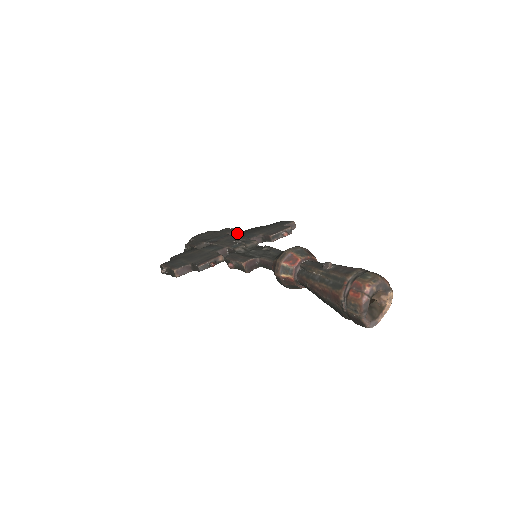
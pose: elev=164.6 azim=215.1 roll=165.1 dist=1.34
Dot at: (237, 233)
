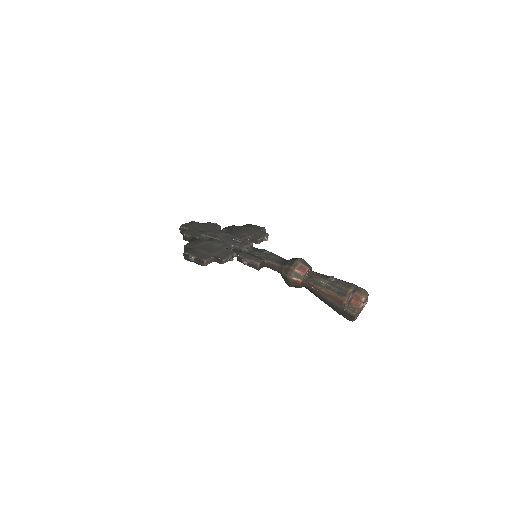
Dot at: occluded
